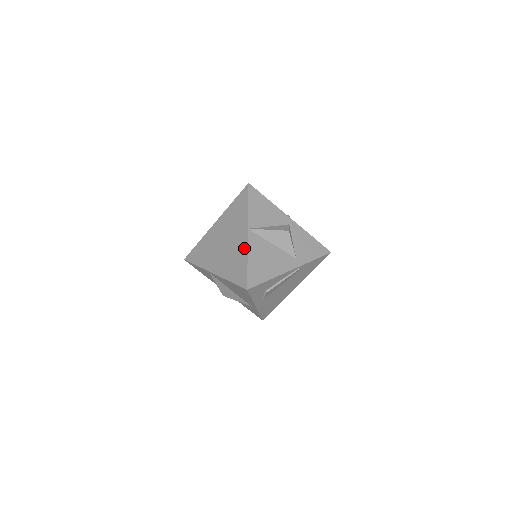
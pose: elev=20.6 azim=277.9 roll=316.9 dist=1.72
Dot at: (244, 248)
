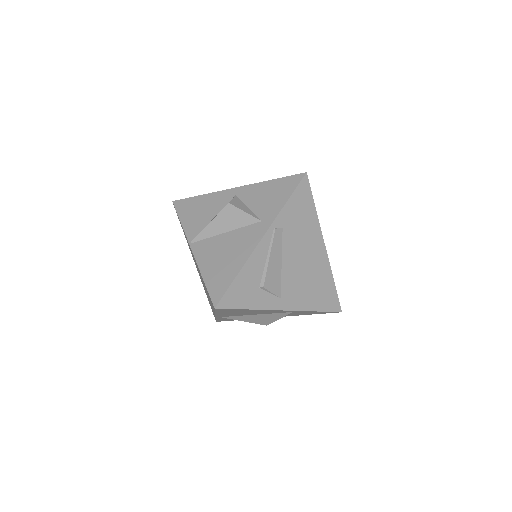
Dot at: occluded
